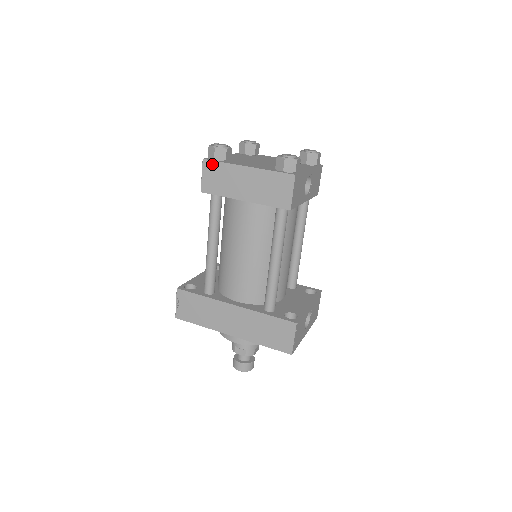
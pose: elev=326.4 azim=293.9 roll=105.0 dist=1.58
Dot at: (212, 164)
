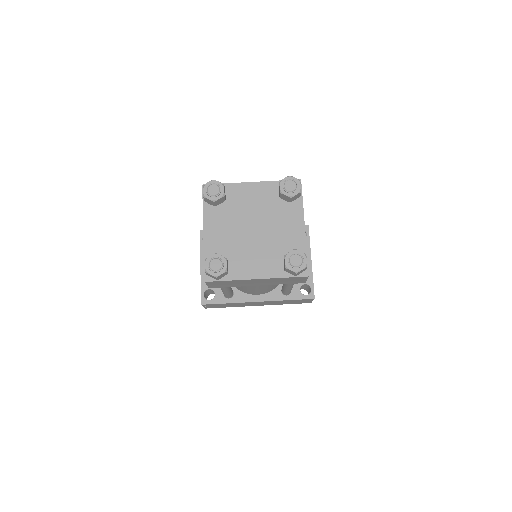
Dot at: (217, 282)
